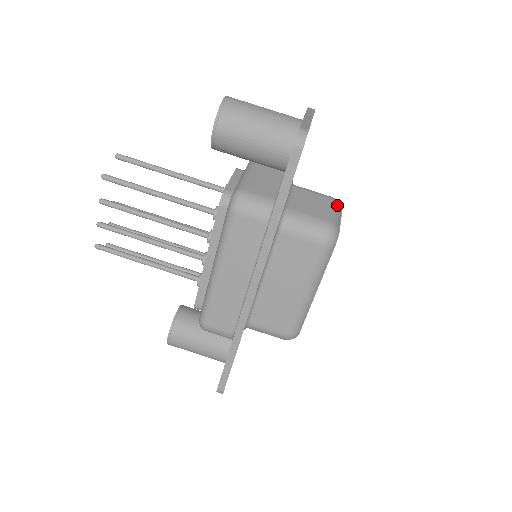
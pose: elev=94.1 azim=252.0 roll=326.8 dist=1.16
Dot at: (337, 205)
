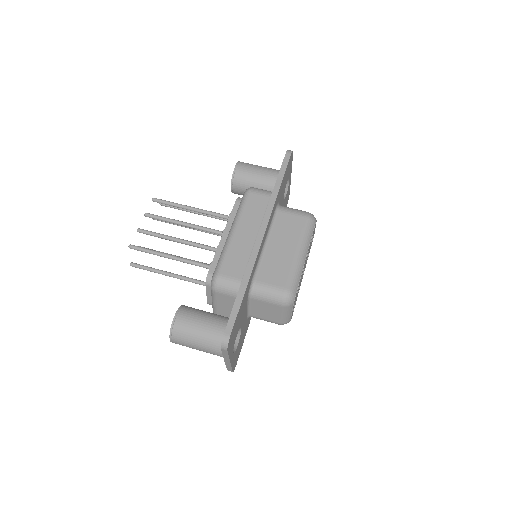
Dot at: occluded
